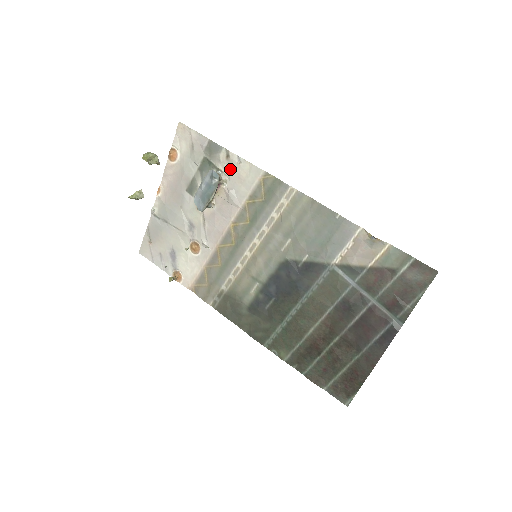
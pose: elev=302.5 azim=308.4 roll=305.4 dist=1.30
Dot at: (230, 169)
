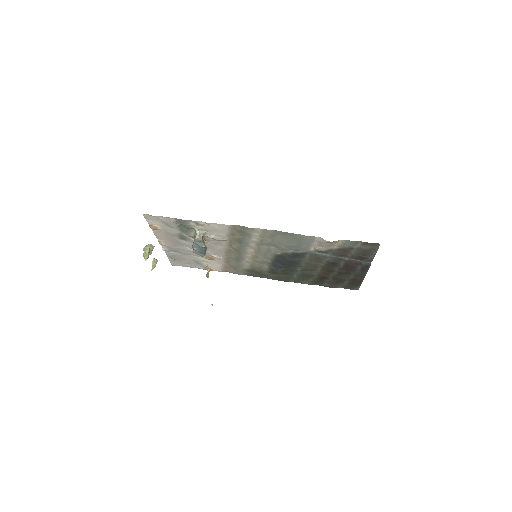
Dot at: (204, 228)
